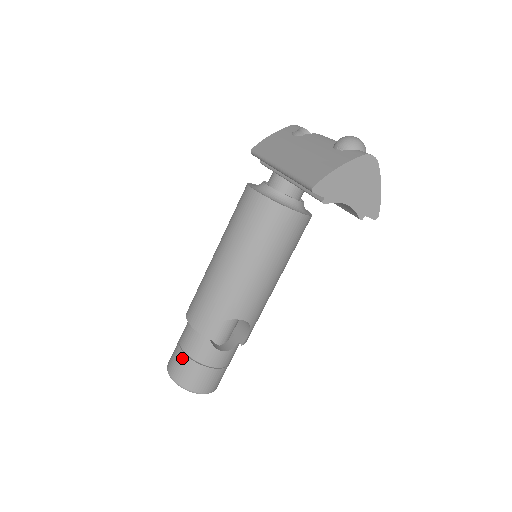
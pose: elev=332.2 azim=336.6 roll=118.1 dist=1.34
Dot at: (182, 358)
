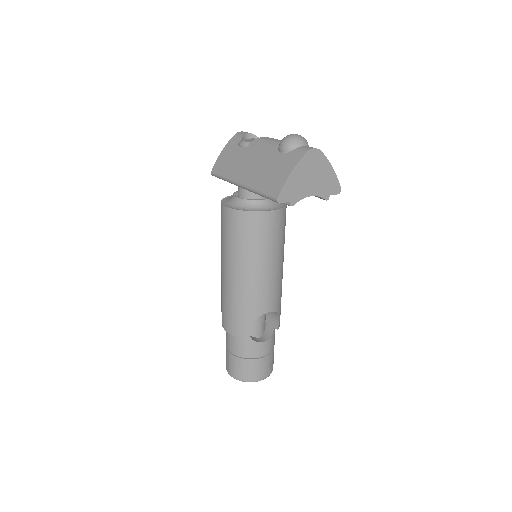
Dot at: (235, 360)
